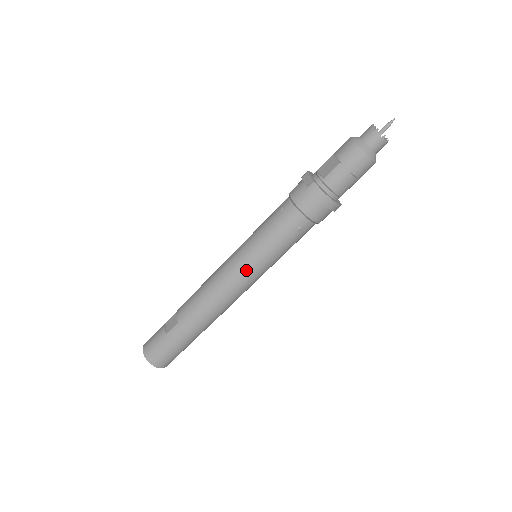
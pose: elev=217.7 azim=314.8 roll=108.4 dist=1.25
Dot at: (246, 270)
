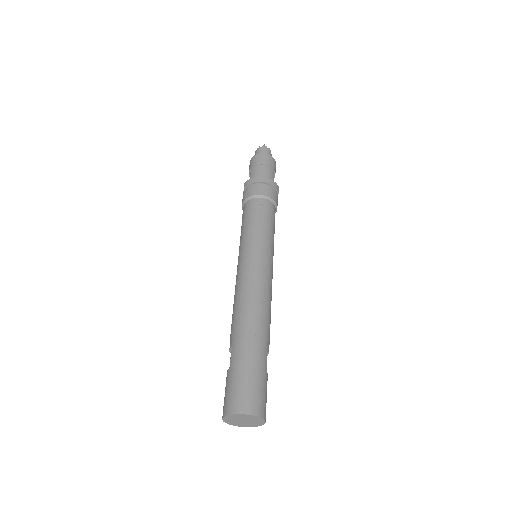
Dot at: (249, 255)
